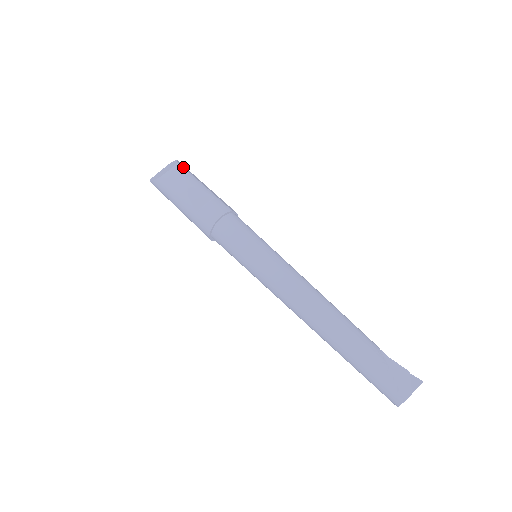
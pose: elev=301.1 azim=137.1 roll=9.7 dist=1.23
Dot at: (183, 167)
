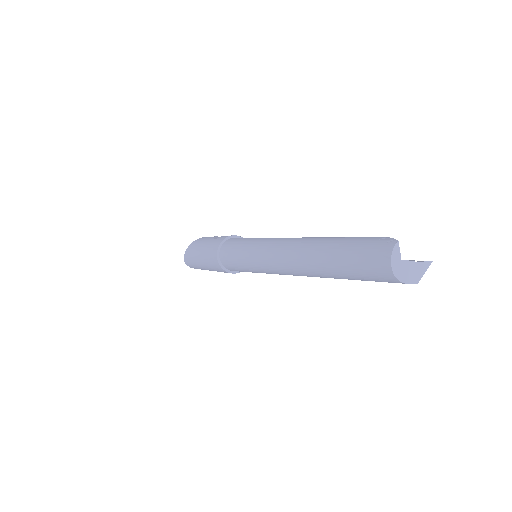
Dot at: occluded
